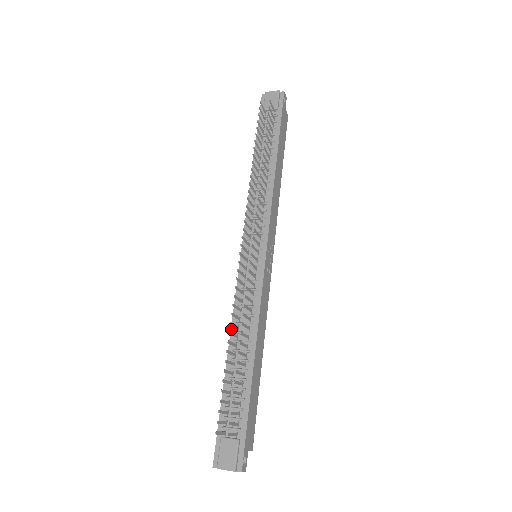
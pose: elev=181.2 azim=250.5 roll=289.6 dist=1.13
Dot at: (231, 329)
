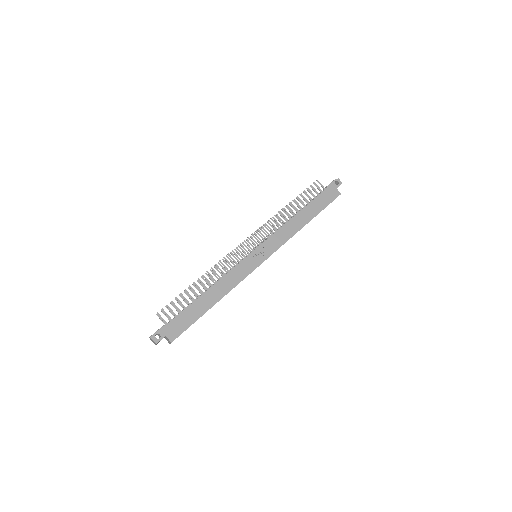
Dot at: occluded
